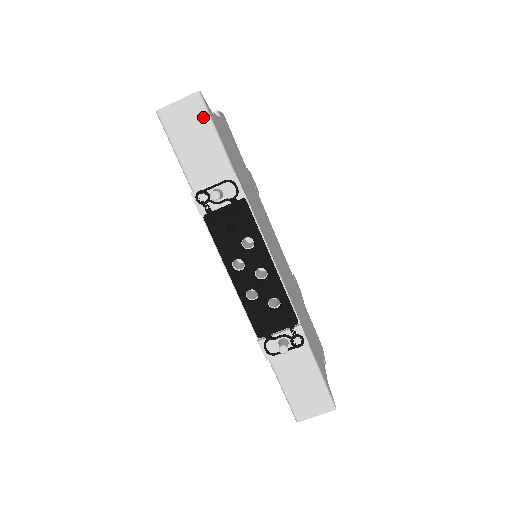
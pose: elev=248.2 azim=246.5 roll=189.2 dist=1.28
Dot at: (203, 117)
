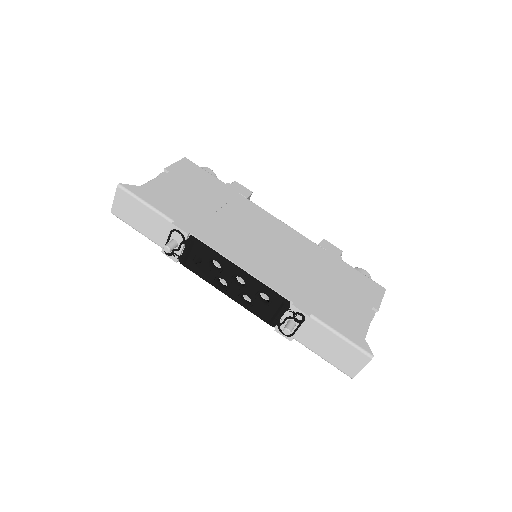
Dot at: (132, 199)
